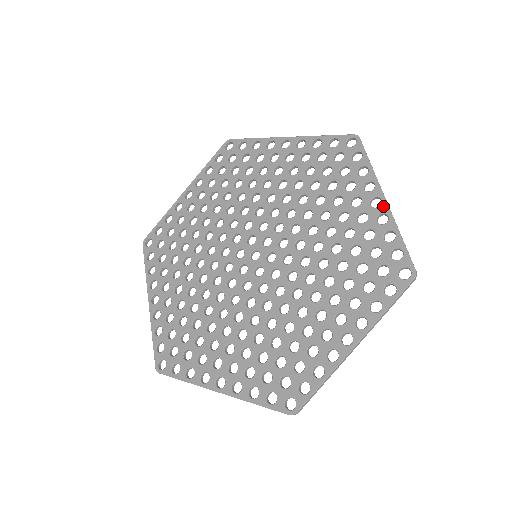
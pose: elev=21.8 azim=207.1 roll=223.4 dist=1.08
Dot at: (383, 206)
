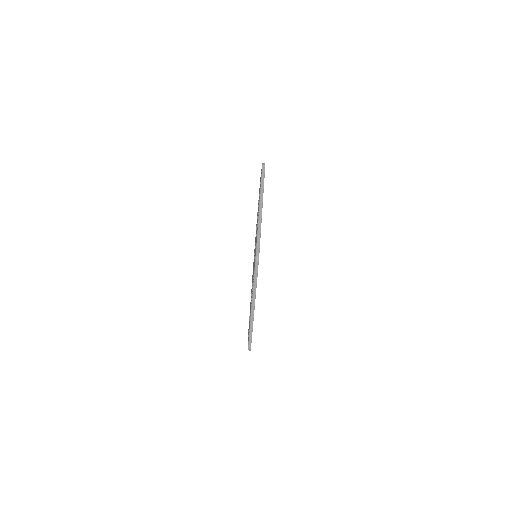
Dot at: occluded
